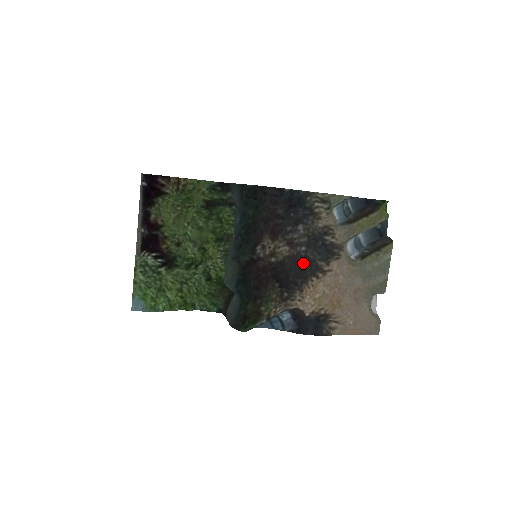
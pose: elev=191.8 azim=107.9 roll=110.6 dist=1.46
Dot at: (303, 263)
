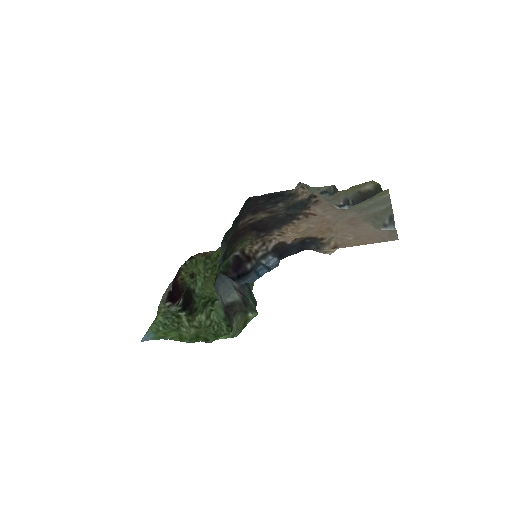
Dot at: (283, 217)
